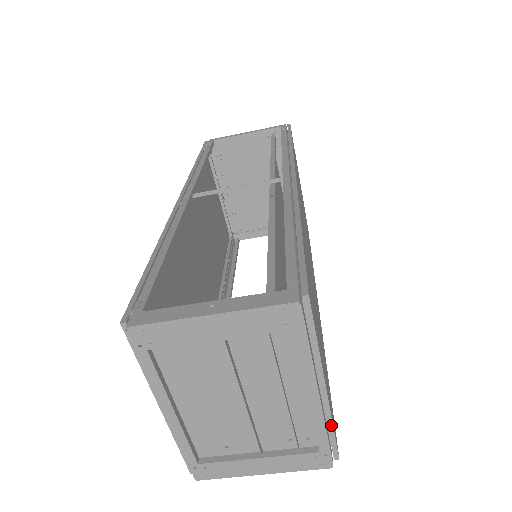
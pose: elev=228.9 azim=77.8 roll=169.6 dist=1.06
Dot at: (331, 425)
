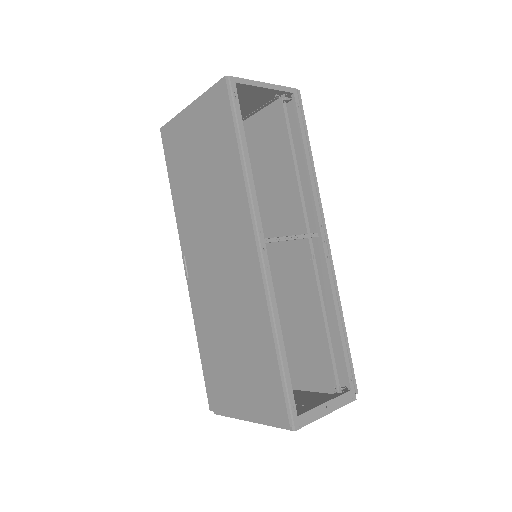
Dot at: occluded
